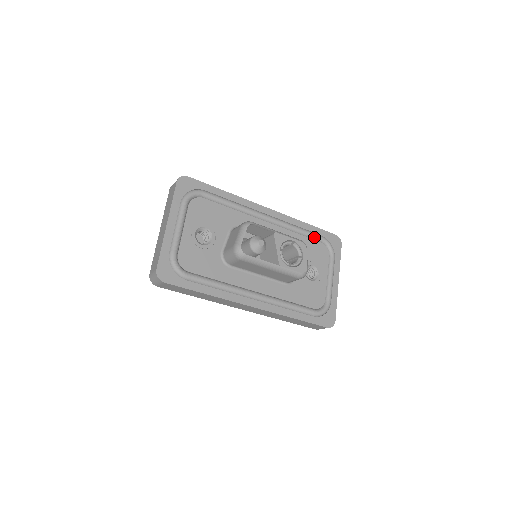
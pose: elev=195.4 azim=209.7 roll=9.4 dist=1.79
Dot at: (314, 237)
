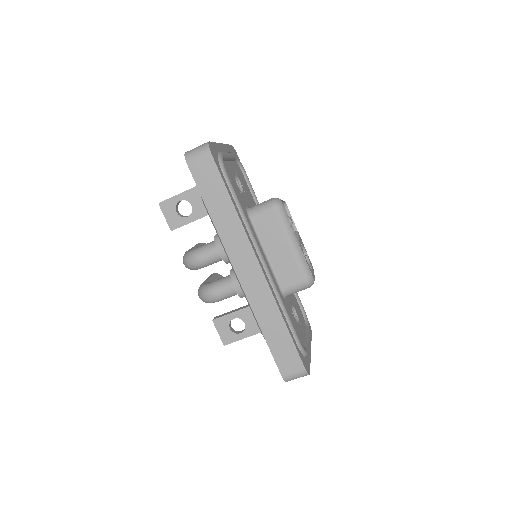
Dot at: (298, 298)
